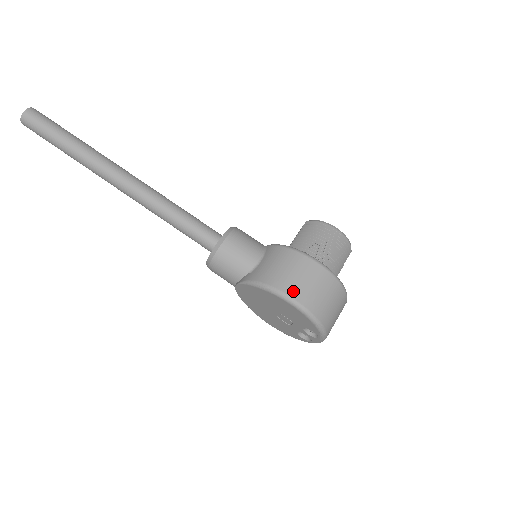
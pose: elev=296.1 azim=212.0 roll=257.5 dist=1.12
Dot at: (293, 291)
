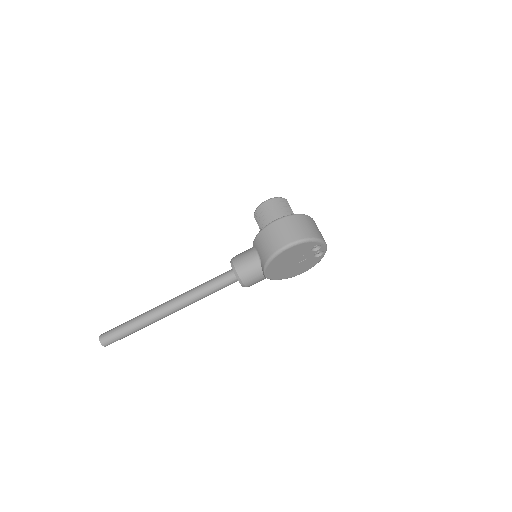
Dot at: (282, 243)
